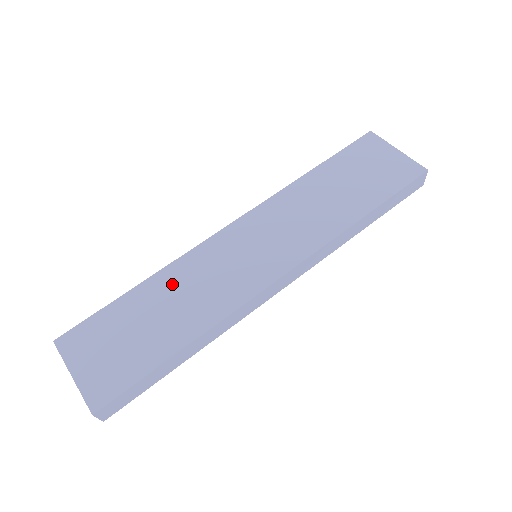
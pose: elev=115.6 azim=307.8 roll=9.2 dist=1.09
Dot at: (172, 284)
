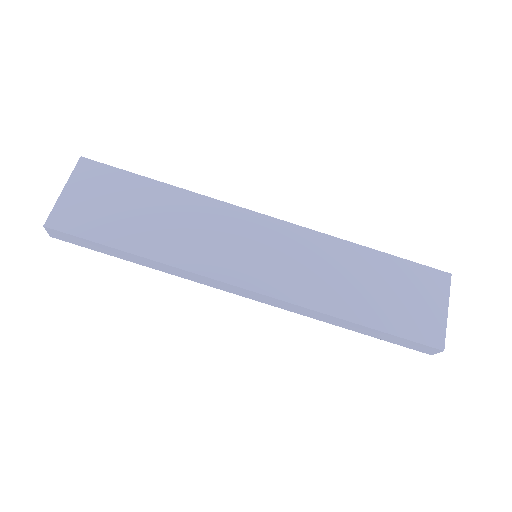
Dot at: (183, 208)
